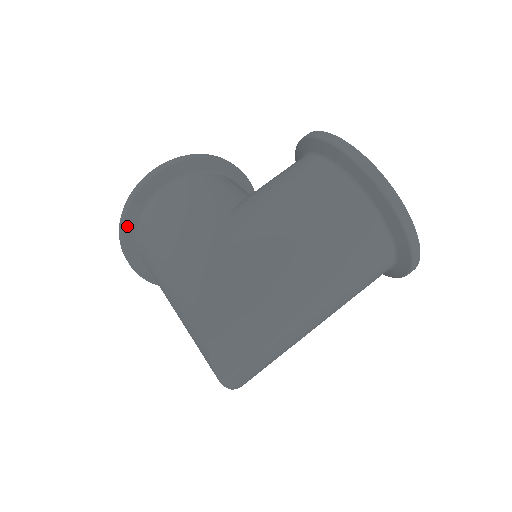
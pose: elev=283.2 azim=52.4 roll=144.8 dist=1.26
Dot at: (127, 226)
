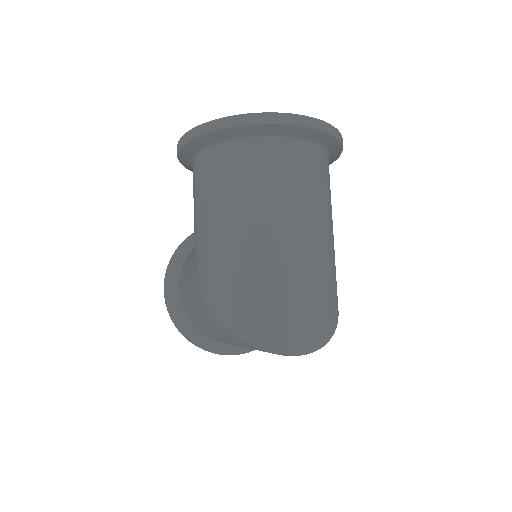
Dot at: (191, 337)
